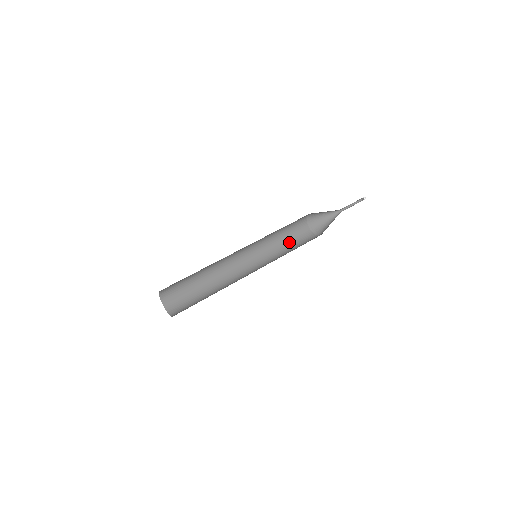
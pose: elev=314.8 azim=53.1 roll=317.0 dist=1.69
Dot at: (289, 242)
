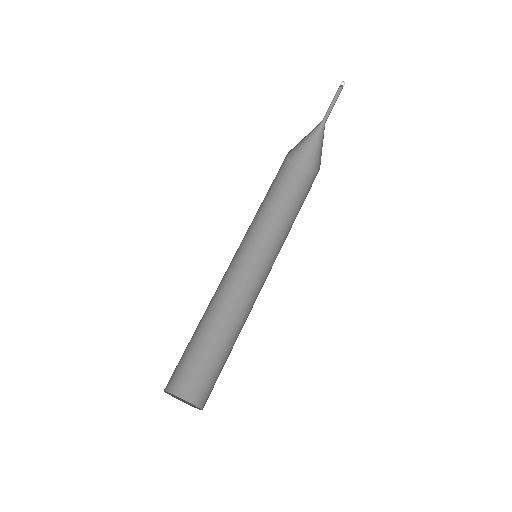
Dot at: (276, 201)
